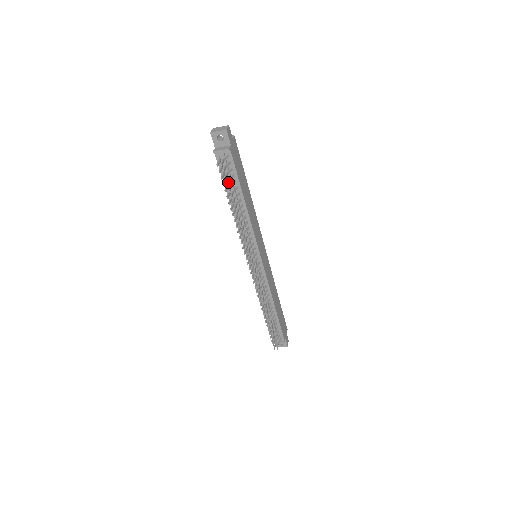
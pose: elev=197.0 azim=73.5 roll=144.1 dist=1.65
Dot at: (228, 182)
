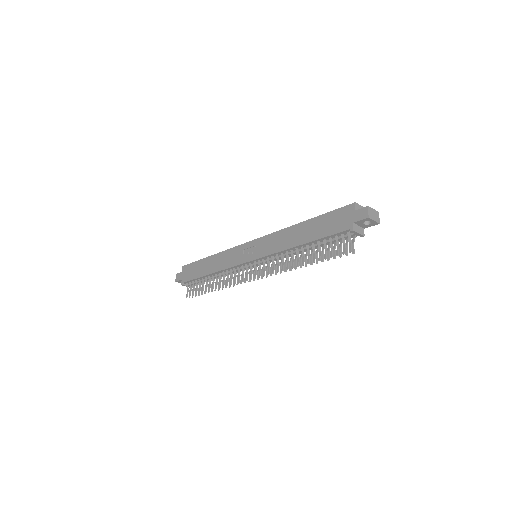
Dot at: (335, 255)
